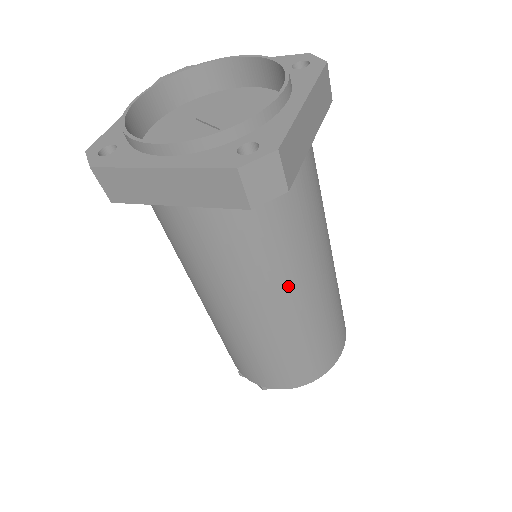
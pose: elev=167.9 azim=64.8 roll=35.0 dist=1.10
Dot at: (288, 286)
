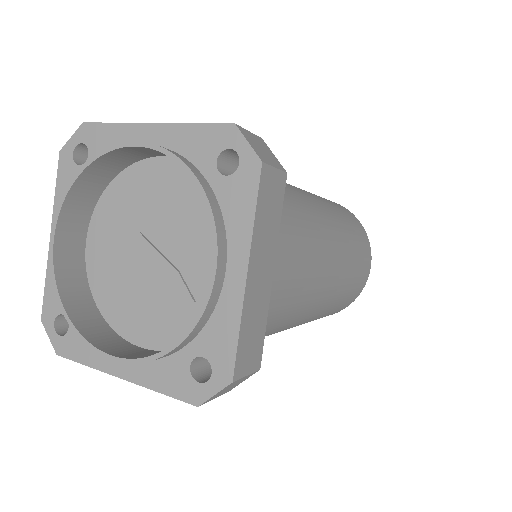
Dot at: (294, 323)
